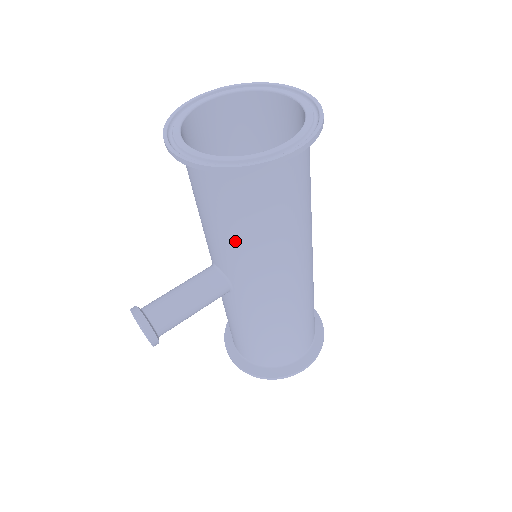
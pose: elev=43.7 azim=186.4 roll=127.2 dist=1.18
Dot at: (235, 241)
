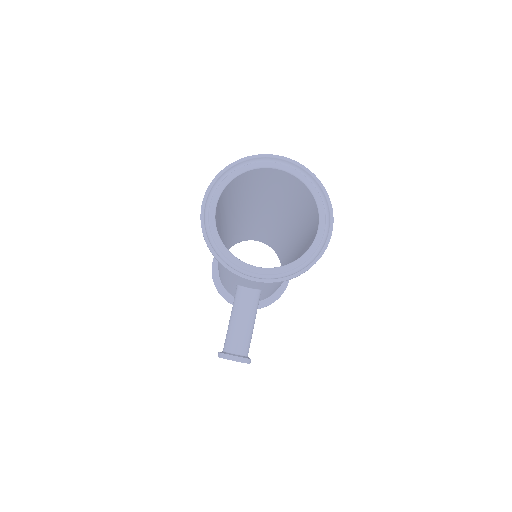
Dot at: occluded
